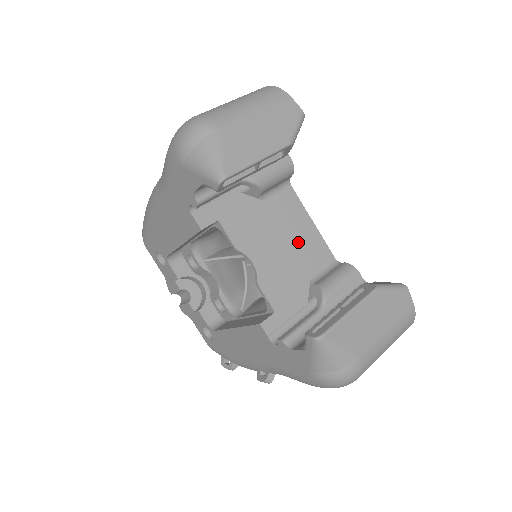
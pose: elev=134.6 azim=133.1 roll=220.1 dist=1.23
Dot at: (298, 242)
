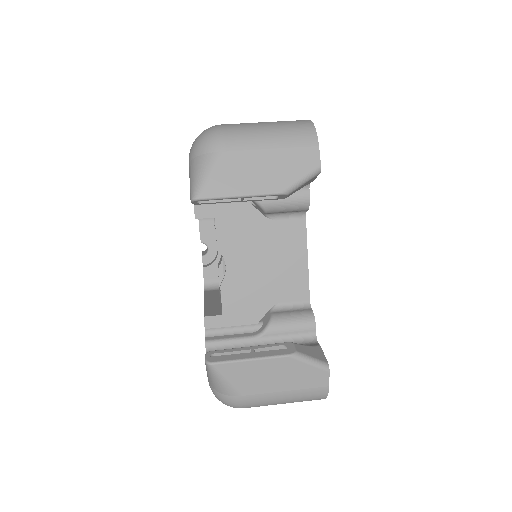
Dot at: (281, 270)
